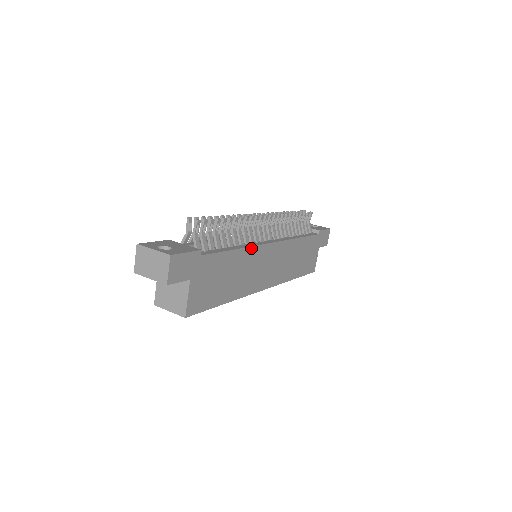
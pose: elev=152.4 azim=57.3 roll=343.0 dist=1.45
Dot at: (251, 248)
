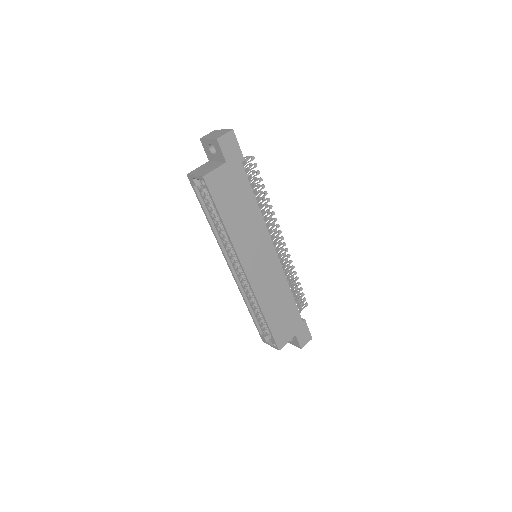
Dot at: (263, 222)
